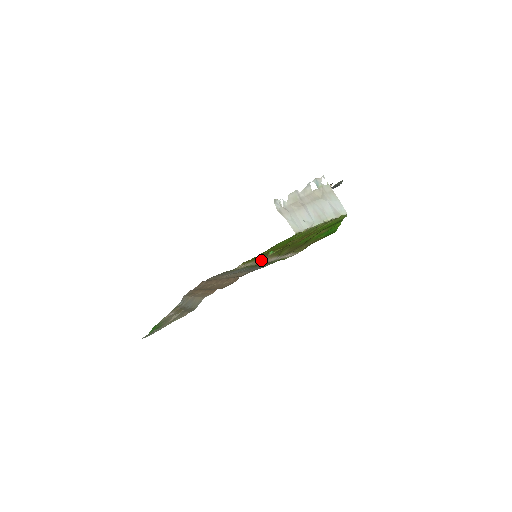
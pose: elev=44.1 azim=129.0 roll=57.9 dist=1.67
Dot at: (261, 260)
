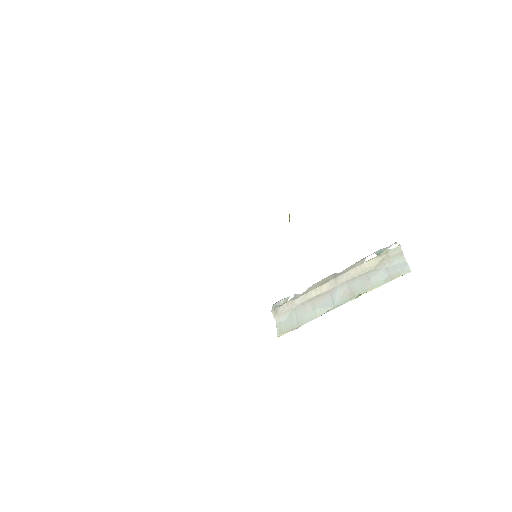
Dot at: occluded
